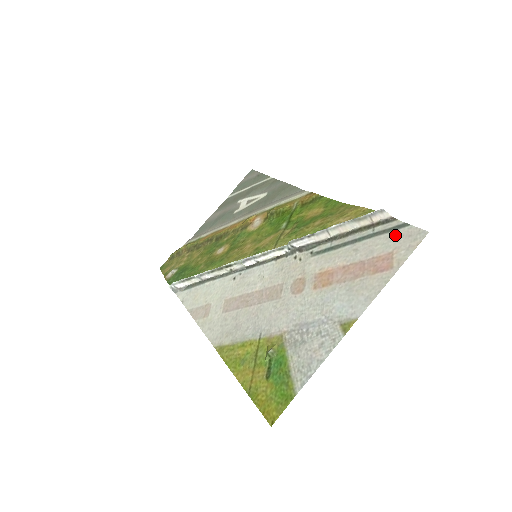
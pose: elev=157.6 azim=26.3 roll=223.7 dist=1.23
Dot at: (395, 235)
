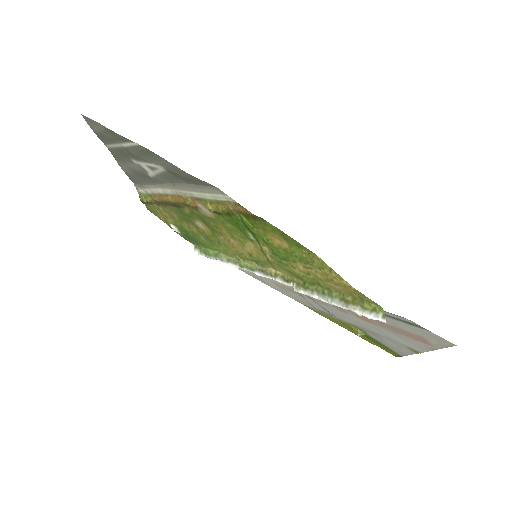
Dot at: (416, 329)
